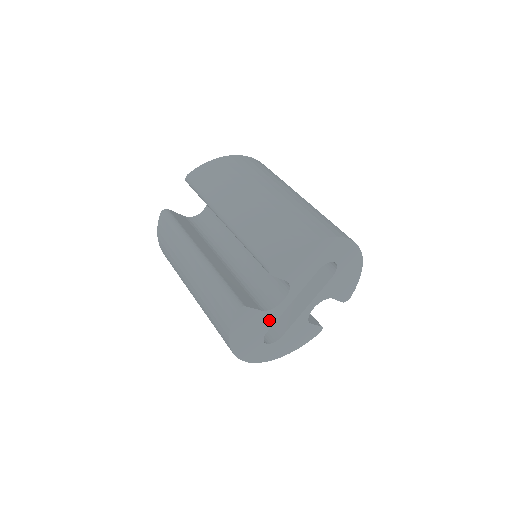
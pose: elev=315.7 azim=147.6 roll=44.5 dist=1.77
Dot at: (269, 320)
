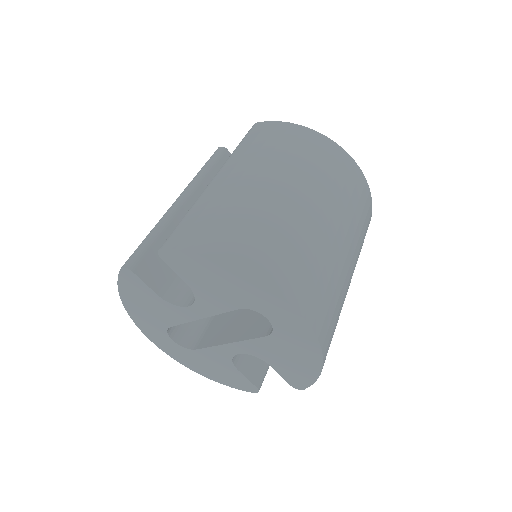
Dot at: (171, 315)
